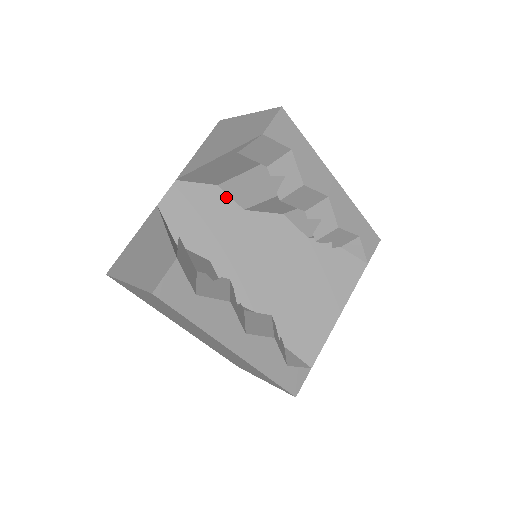
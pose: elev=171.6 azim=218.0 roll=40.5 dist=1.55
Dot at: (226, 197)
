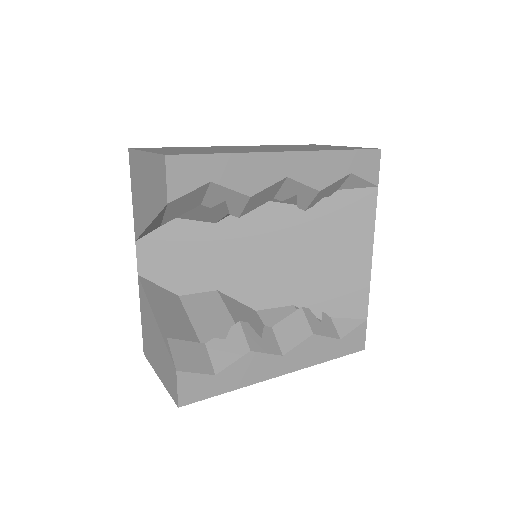
Dot at: (191, 223)
